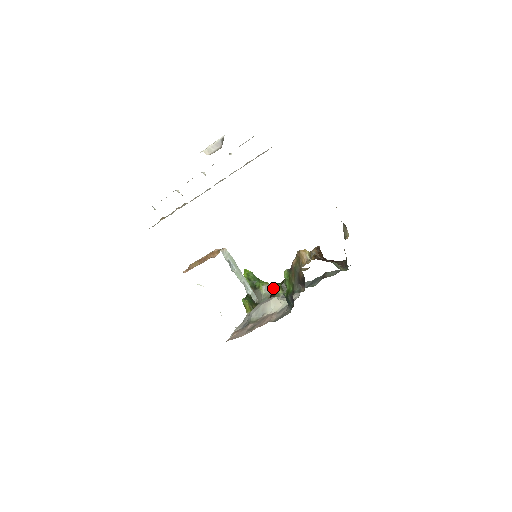
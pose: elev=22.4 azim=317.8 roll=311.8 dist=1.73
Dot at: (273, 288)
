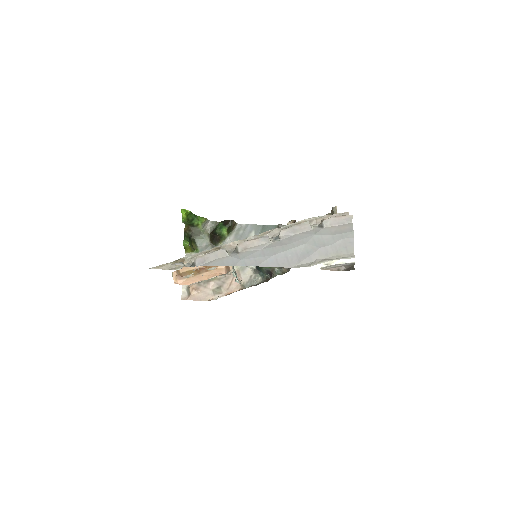
Dot at: (220, 232)
